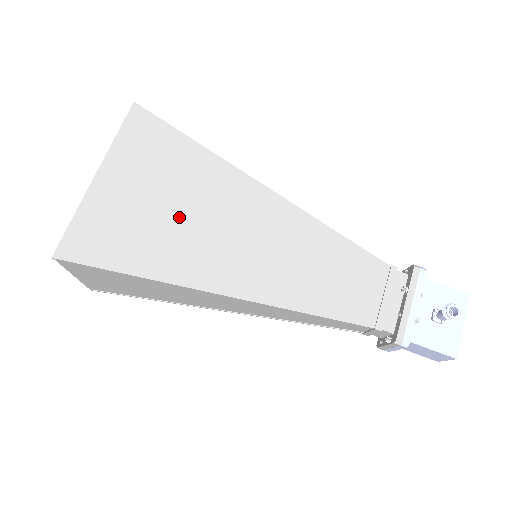
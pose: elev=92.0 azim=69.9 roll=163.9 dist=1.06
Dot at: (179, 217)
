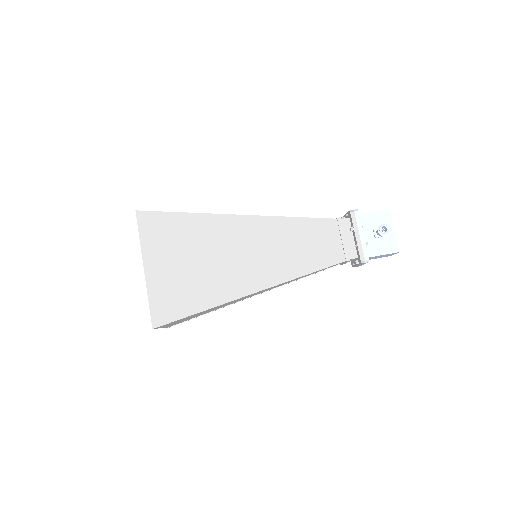
Dot at: (204, 264)
